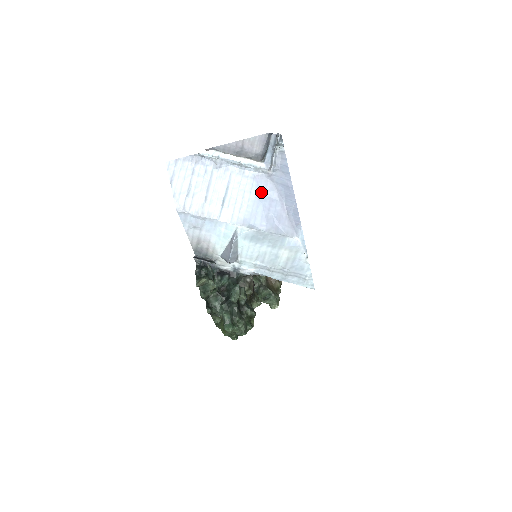
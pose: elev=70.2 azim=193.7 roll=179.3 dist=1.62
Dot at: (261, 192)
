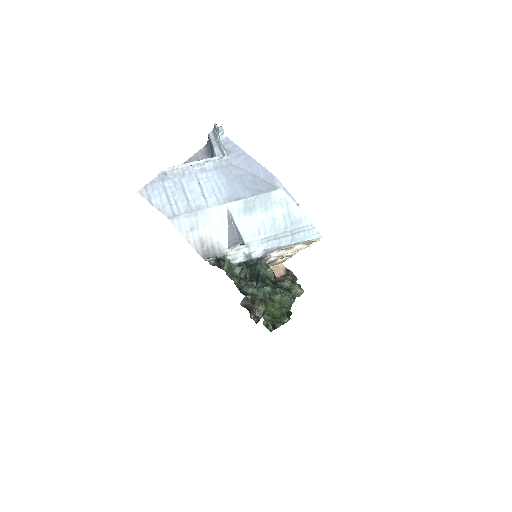
Dot at: (228, 175)
